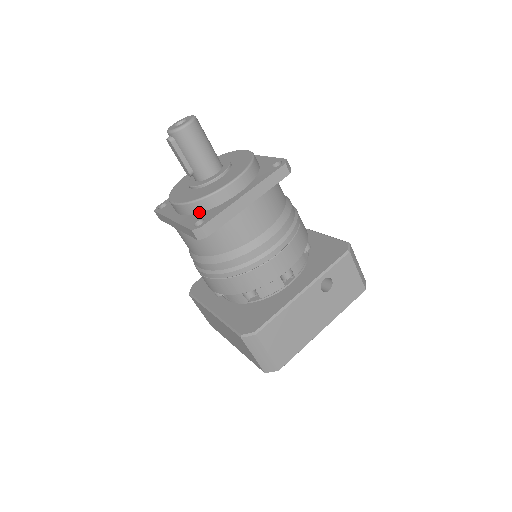
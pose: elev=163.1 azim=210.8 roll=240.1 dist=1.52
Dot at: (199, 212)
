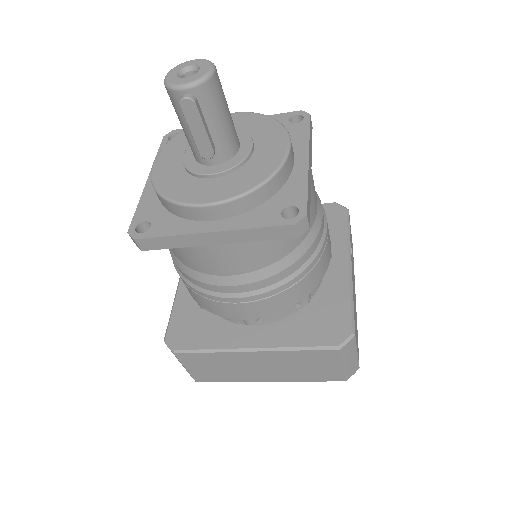
Dot at: (262, 202)
